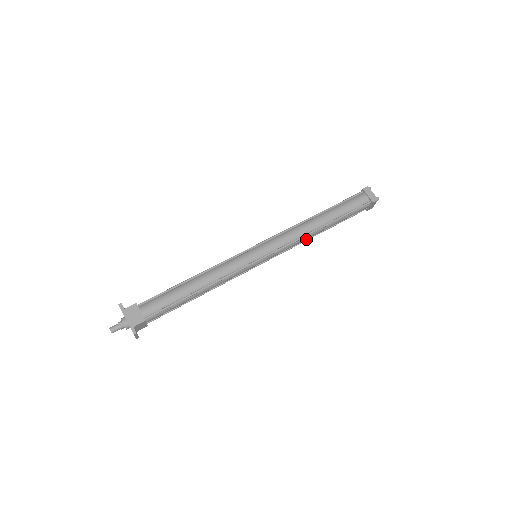
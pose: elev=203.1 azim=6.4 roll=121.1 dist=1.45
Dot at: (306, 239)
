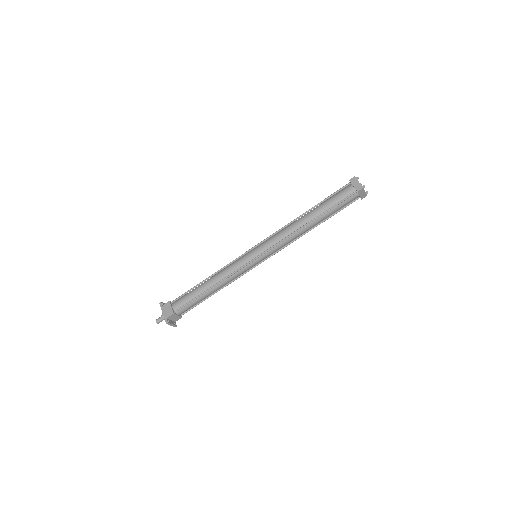
Dot at: (300, 235)
